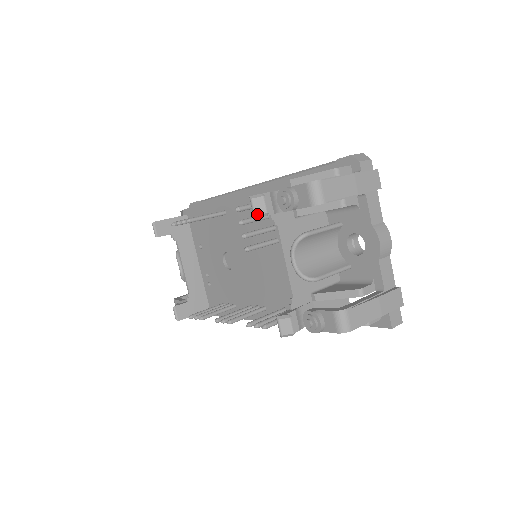
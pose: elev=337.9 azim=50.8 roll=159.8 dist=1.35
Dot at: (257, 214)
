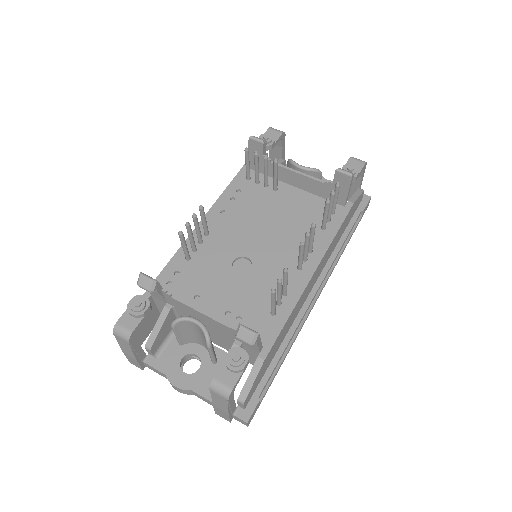
Dot at: (263, 140)
